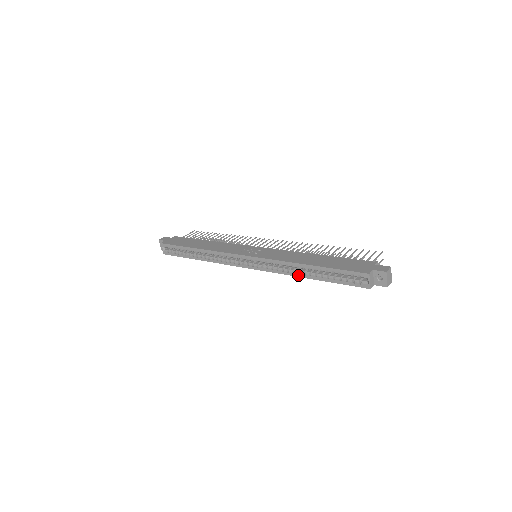
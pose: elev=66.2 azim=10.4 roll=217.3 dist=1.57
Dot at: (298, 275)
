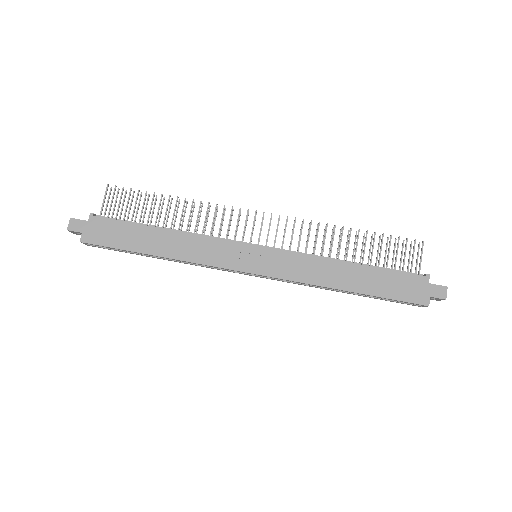
Dot at: occluded
